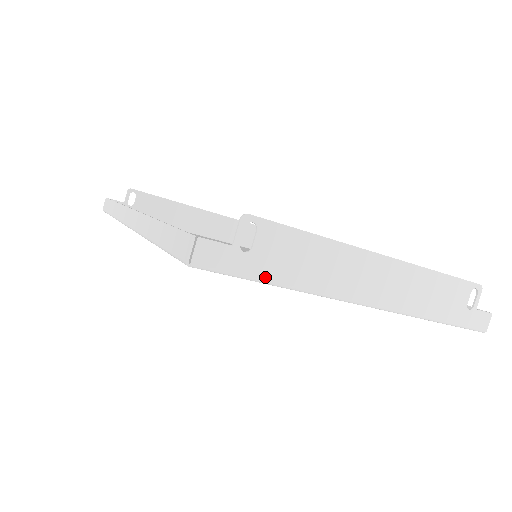
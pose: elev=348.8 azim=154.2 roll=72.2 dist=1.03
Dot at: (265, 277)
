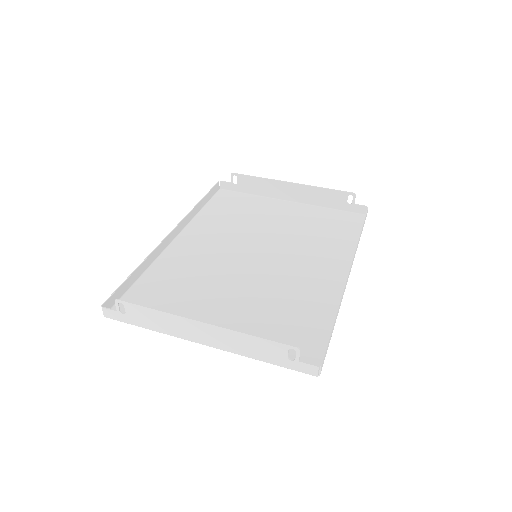
Dot at: (138, 325)
